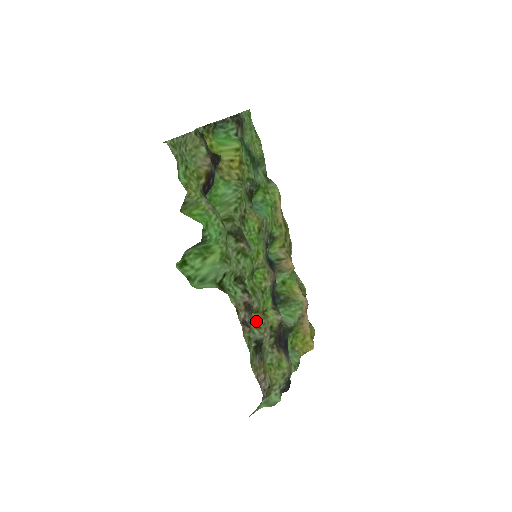
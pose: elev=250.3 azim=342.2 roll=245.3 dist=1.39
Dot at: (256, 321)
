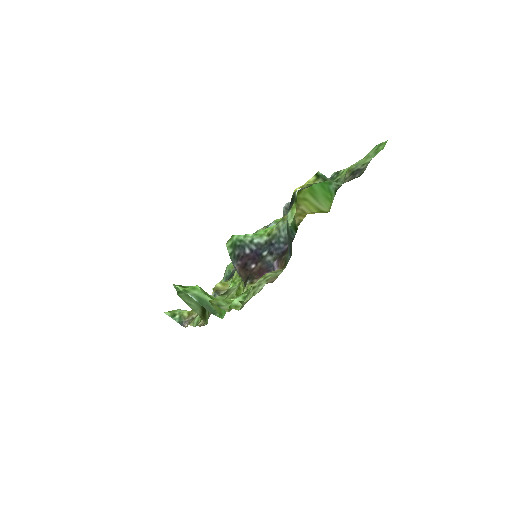
Dot at: occluded
